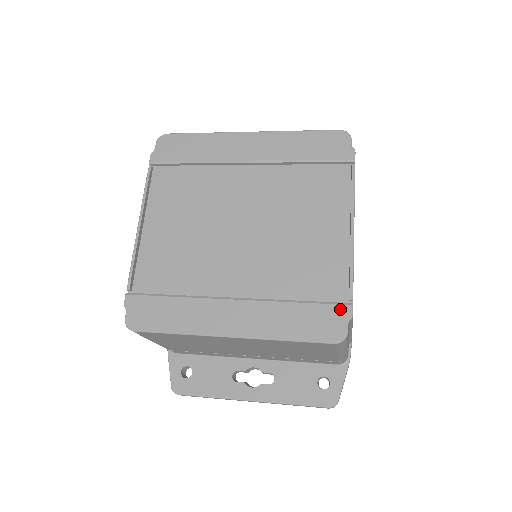
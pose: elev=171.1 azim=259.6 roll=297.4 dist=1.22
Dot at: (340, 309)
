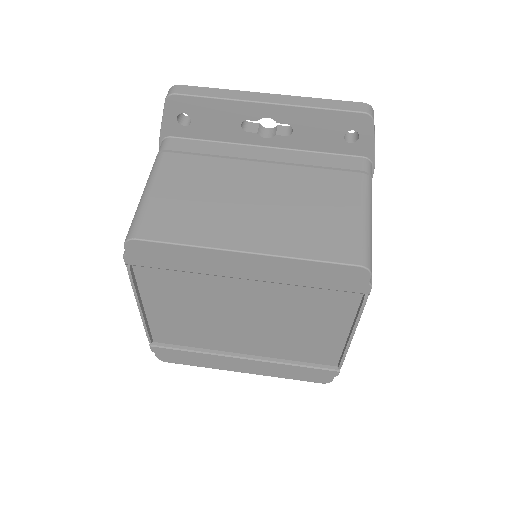
Dot at: (329, 372)
